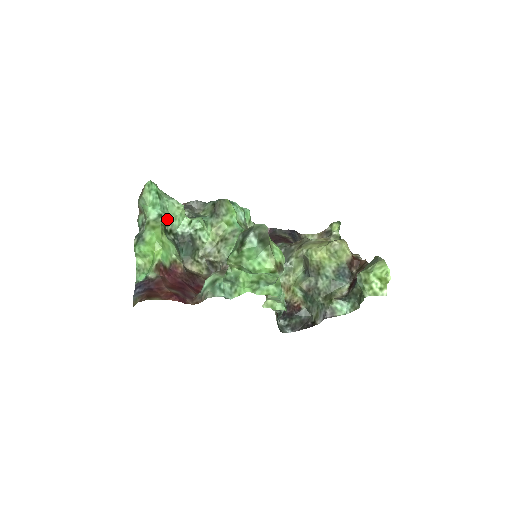
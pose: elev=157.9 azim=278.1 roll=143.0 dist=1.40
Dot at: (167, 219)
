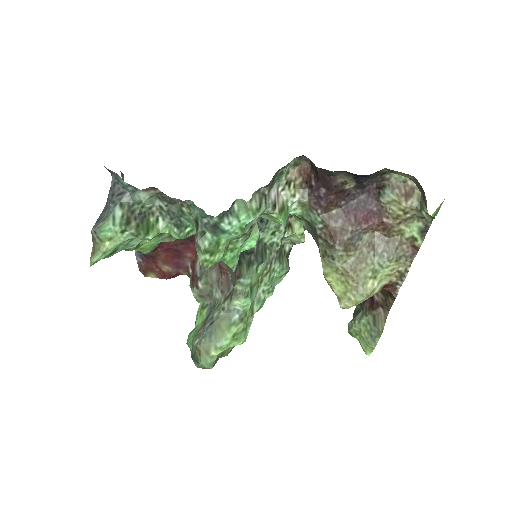
Dot at: (137, 244)
